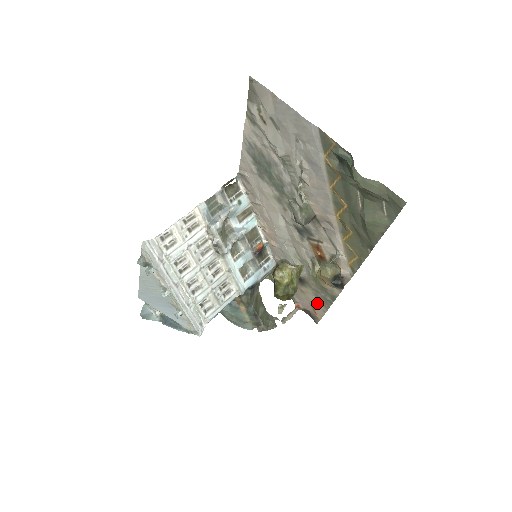
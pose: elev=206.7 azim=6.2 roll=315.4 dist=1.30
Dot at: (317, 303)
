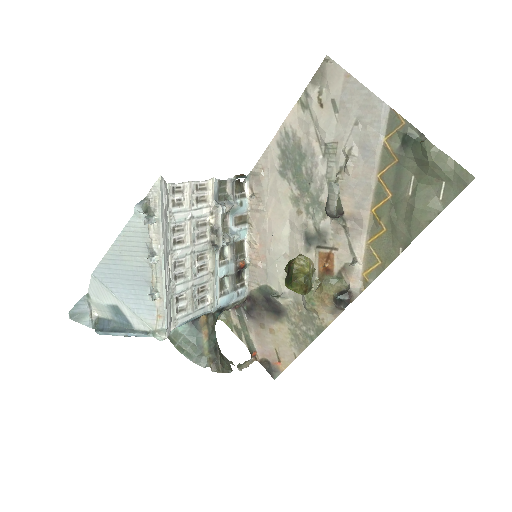
Dot at: (289, 344)
